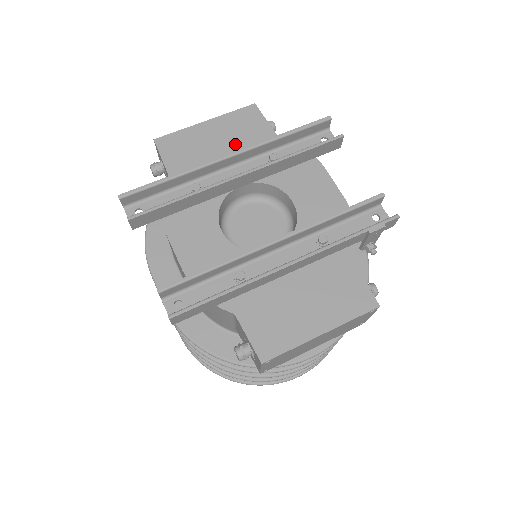
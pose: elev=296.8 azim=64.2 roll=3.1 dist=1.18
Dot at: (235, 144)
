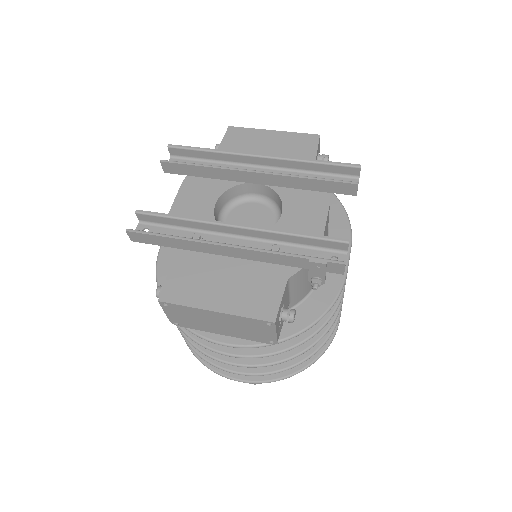
Dot at: (279, 154)
